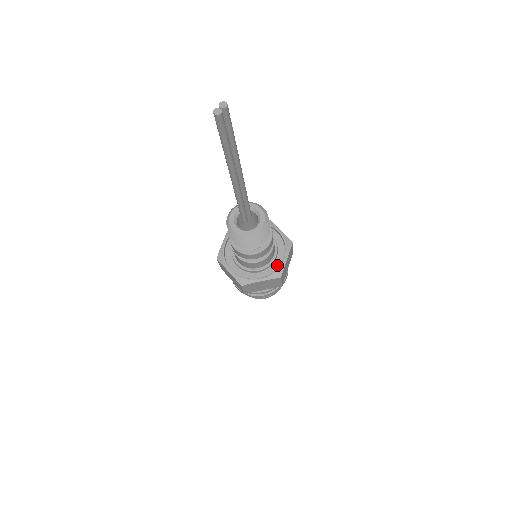
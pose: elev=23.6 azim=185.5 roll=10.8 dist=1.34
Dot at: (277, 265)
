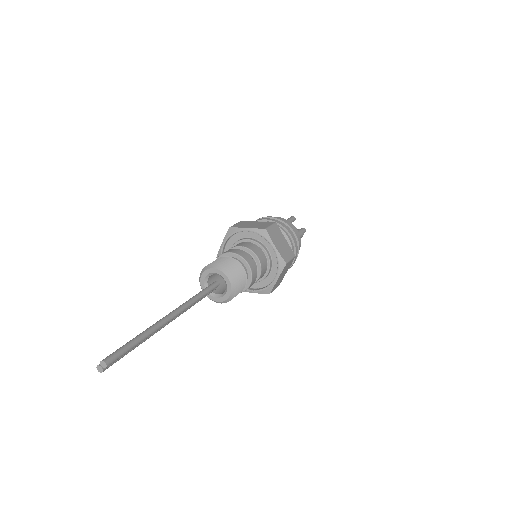
Dot at: (269, 280)
